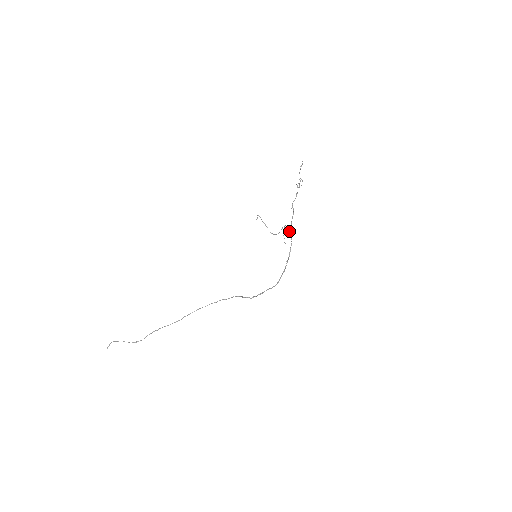
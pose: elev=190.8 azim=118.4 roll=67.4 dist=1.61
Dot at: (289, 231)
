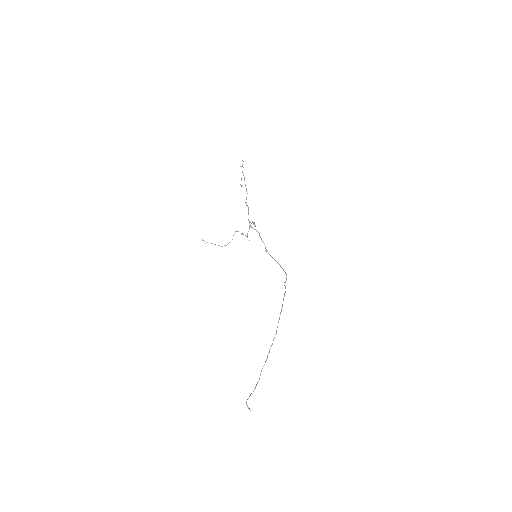
Dot at: (249, 227)
